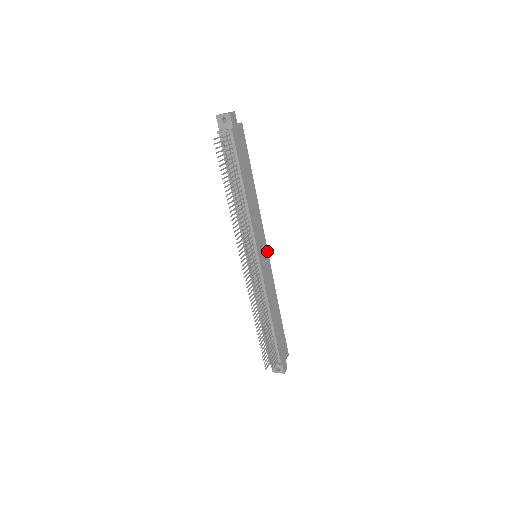
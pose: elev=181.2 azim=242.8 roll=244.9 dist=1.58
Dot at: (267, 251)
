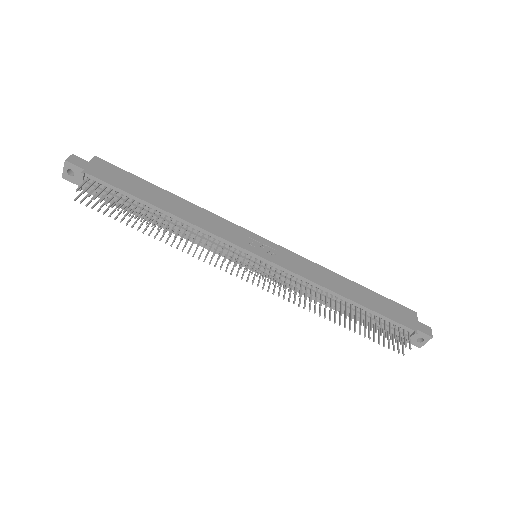
Dot at: (263, 239)
